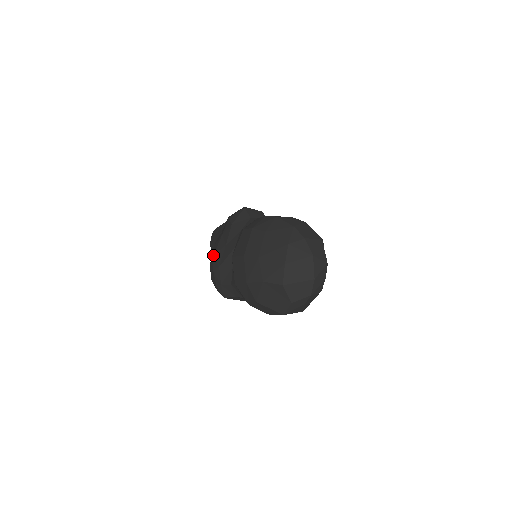
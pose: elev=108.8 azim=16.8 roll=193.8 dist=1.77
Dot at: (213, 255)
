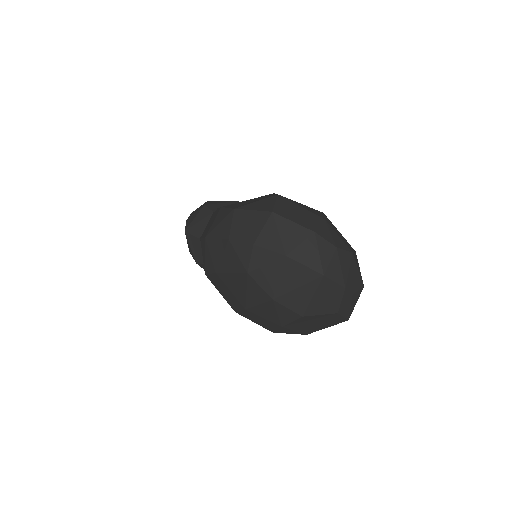
Dot at: occluded
